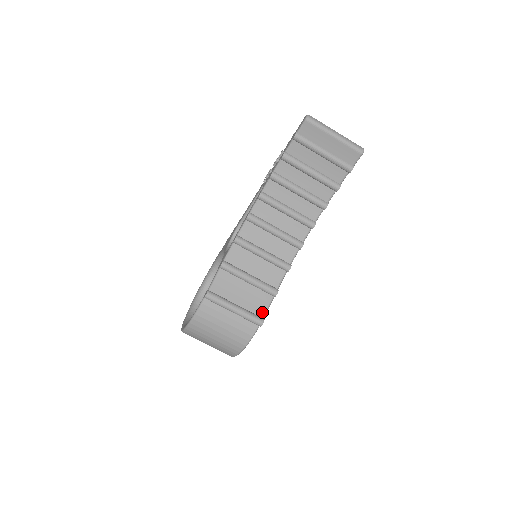
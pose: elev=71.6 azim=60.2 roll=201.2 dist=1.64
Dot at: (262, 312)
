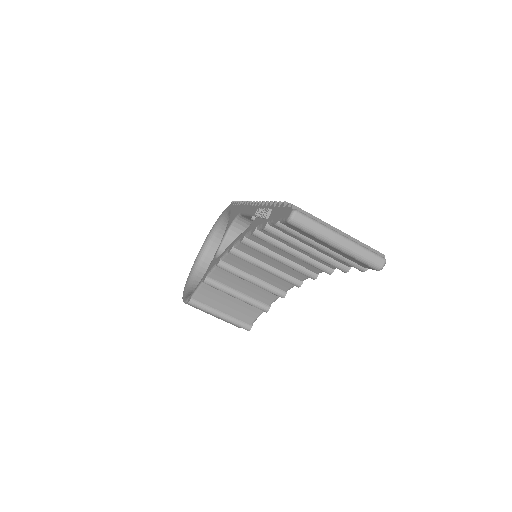
Dot at: (251, 320)
